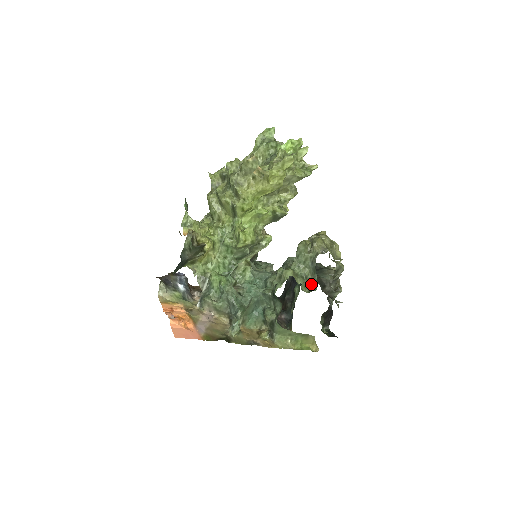
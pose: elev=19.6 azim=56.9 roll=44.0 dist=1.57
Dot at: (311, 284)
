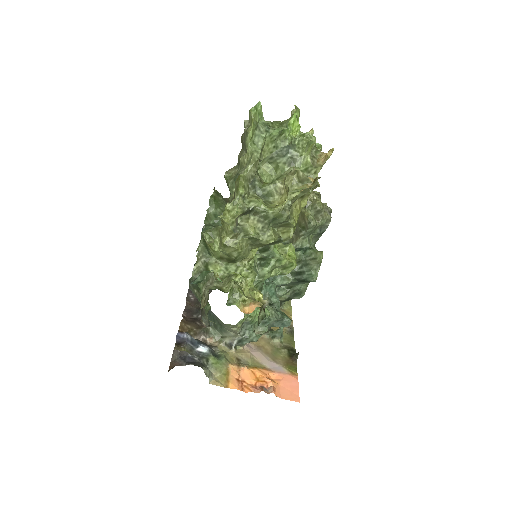
Dot at: occluded
